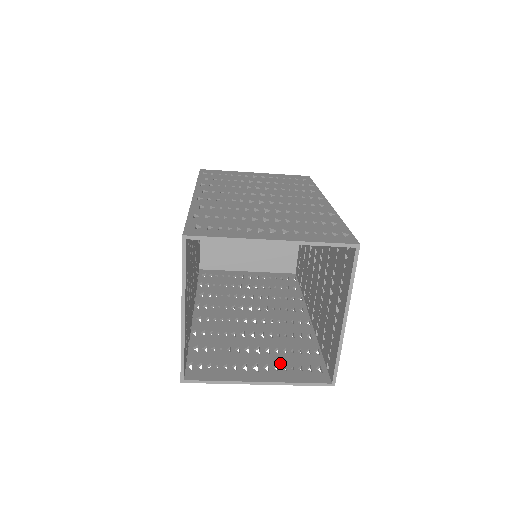
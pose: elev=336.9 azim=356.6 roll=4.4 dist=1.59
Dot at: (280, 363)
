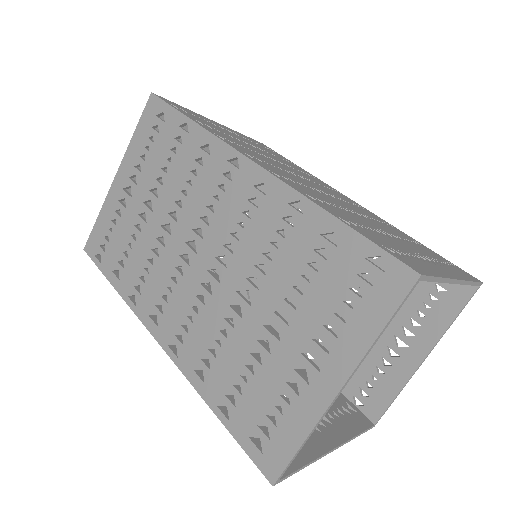
Dot at: (410, 313)
